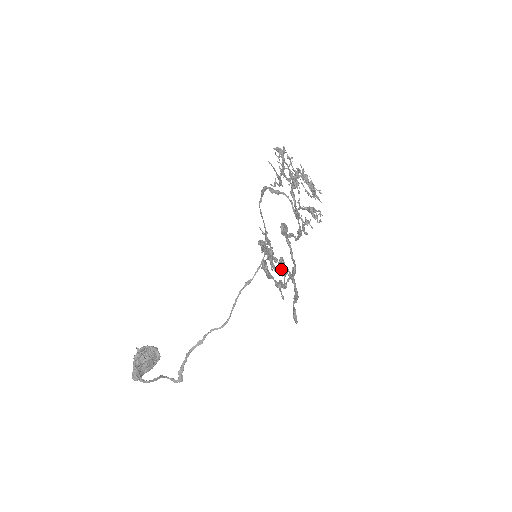
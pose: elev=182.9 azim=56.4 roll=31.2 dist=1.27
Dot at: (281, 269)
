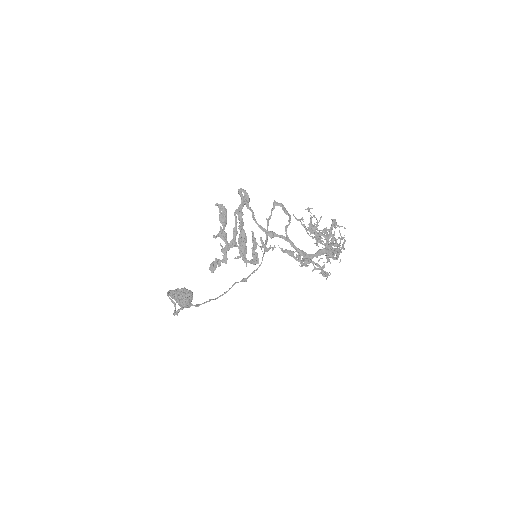
Dot at: (241, 242)
